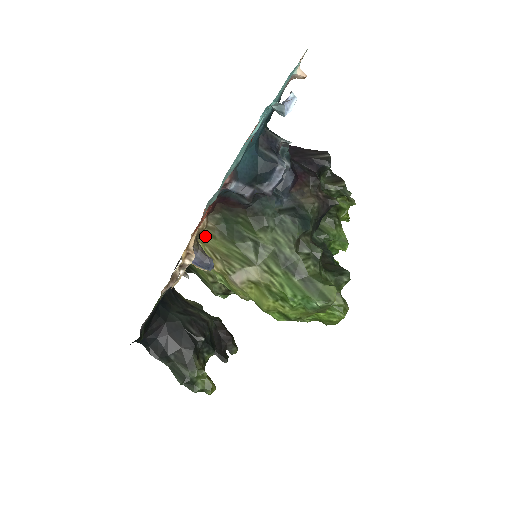
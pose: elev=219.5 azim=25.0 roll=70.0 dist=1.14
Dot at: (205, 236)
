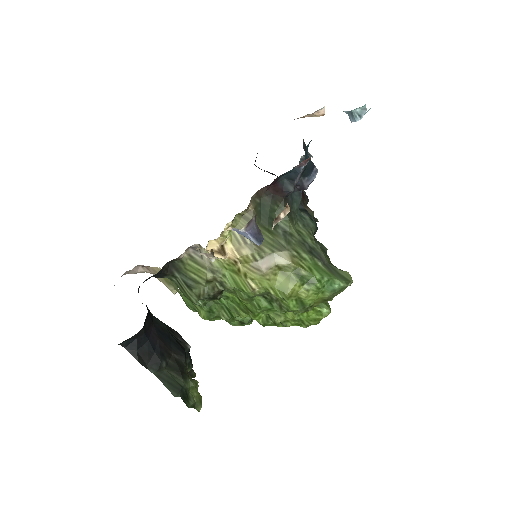
Dot at: (239, 219)
